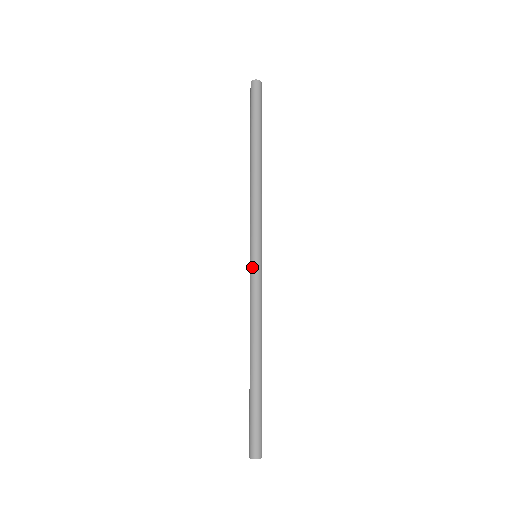
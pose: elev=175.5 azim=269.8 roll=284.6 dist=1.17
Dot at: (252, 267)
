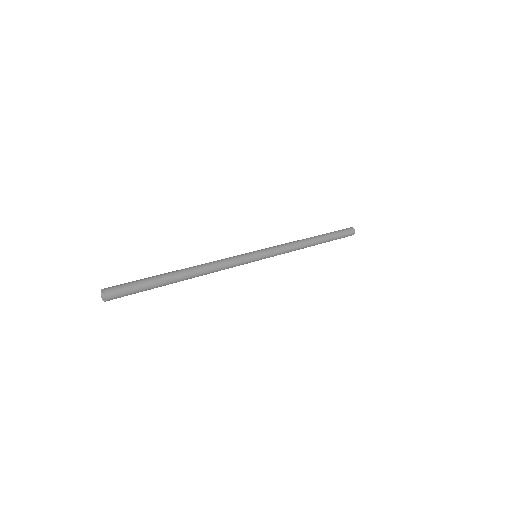
Dot at: occluded
